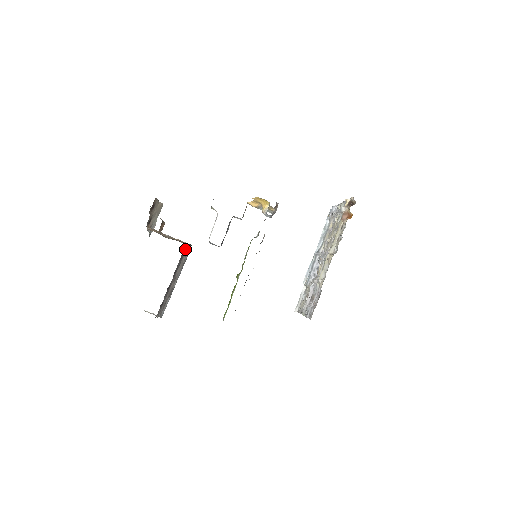
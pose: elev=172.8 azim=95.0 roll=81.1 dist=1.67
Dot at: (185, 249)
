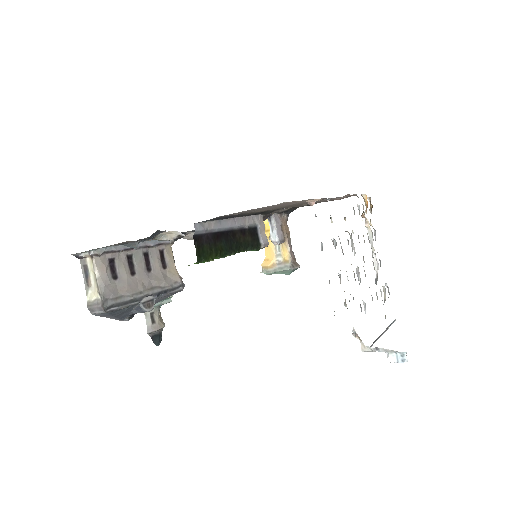
Dot at: (172, 262)
